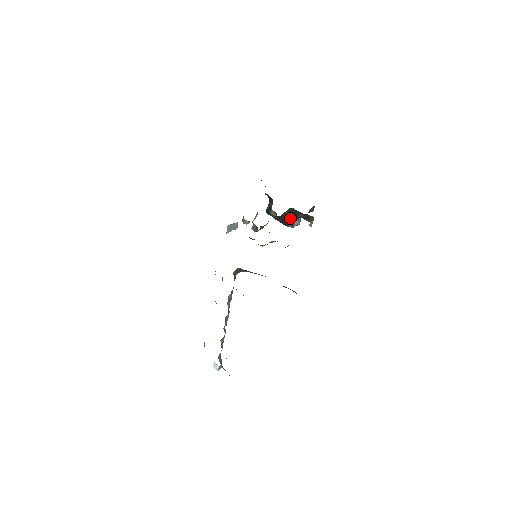
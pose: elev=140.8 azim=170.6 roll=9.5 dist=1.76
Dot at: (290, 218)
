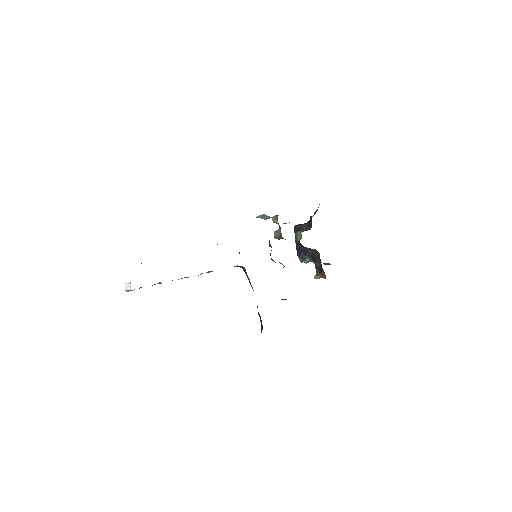
Dot at: (308, 255)
